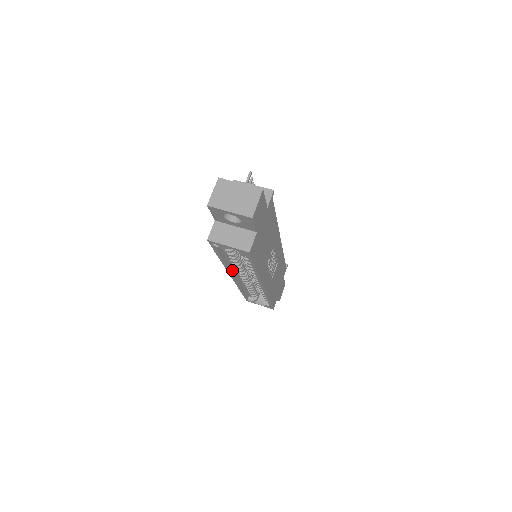
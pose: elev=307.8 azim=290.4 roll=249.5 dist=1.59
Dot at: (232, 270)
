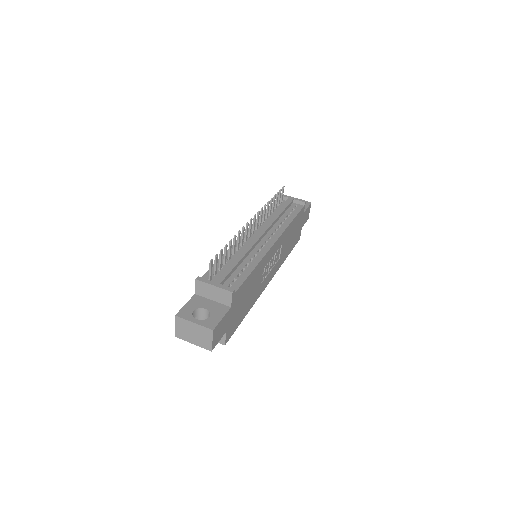
Dot at: occluded
